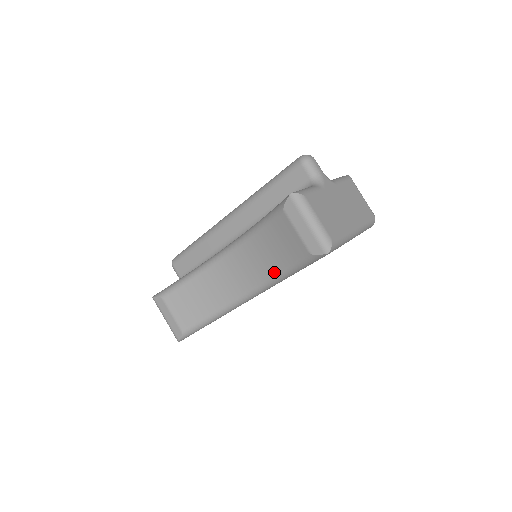
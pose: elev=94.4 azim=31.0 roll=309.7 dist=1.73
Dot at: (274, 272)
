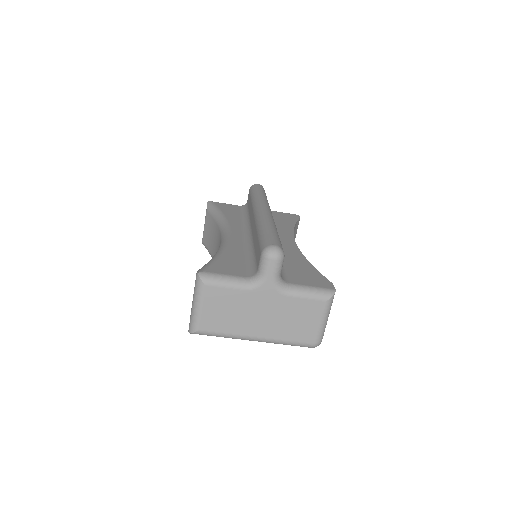
Dot at: occluded
